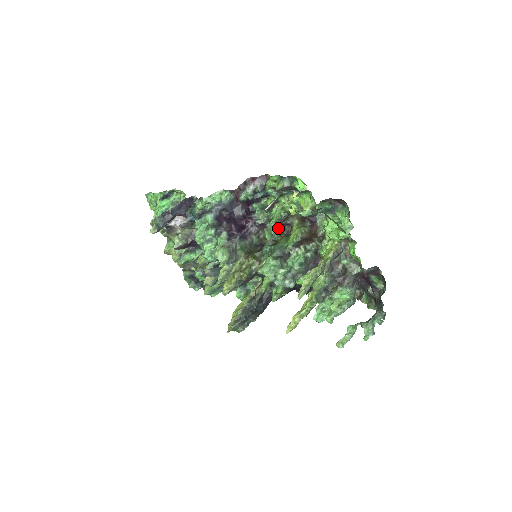
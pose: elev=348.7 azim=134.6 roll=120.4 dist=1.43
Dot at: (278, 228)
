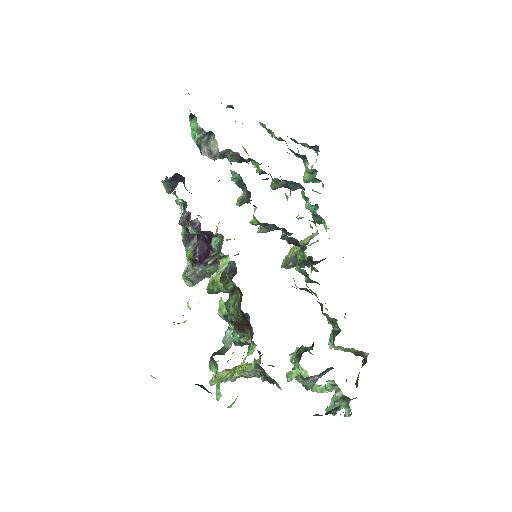
Dot at: occluded
